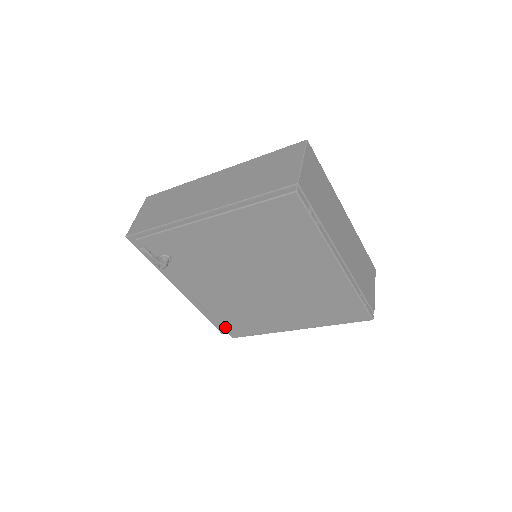
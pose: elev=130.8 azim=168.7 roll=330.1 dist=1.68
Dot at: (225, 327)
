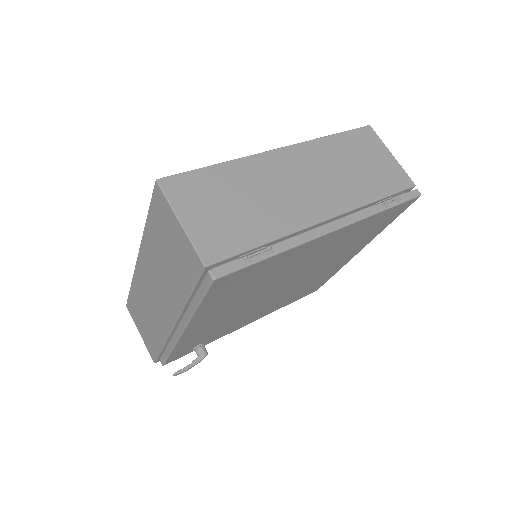
Dot at: (302, 297)
